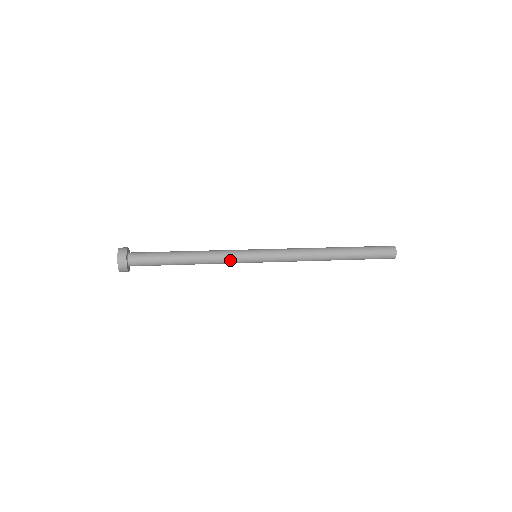
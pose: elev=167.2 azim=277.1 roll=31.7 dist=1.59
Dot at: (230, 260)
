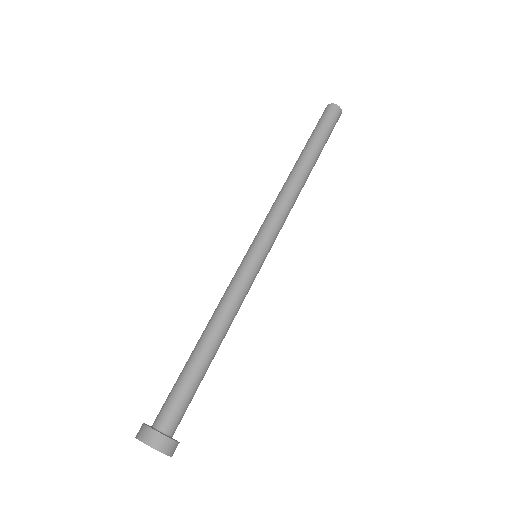
Dot at: (247, 293)
